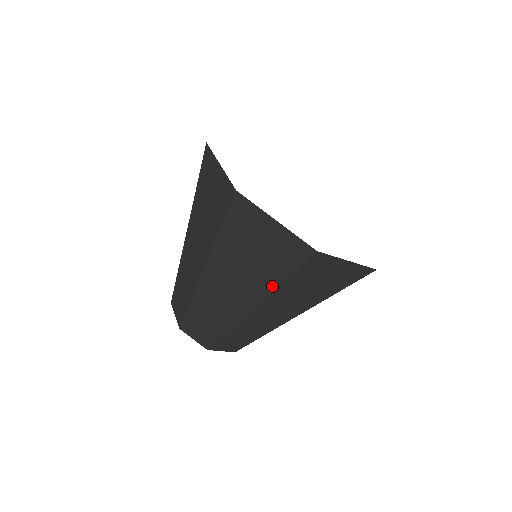
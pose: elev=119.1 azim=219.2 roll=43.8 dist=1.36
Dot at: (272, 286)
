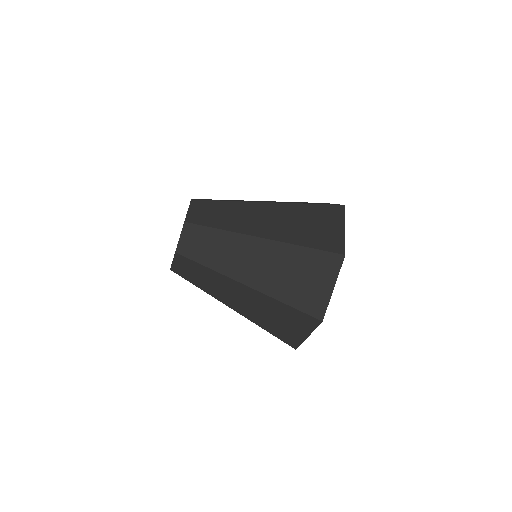
Dot at: (259, 324)
